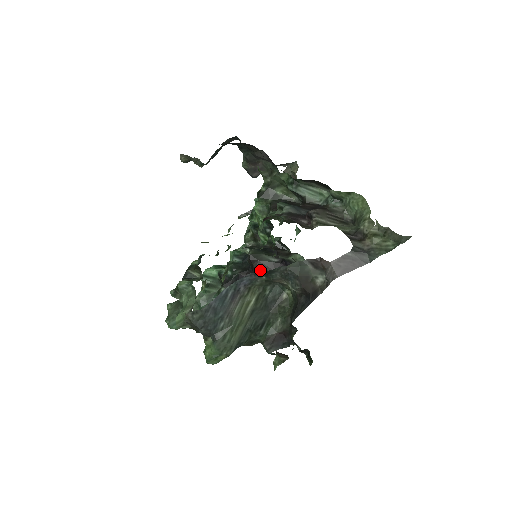
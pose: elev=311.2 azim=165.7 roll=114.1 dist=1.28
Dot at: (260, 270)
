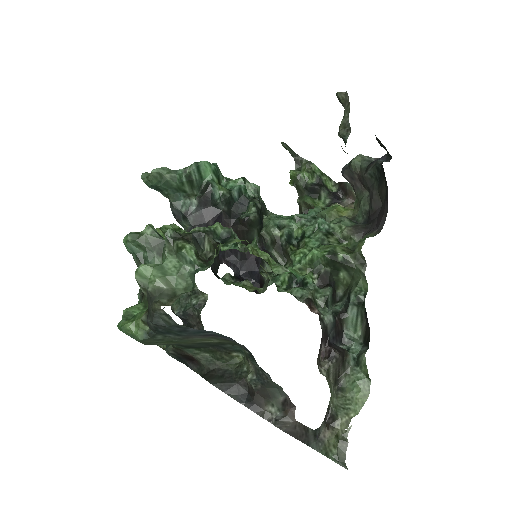
Dot at: (238, 234)
